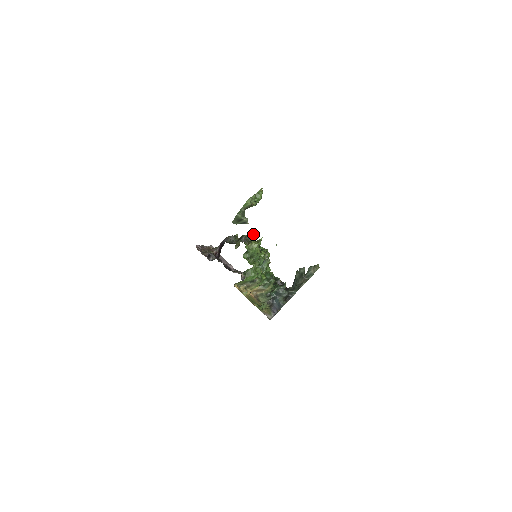
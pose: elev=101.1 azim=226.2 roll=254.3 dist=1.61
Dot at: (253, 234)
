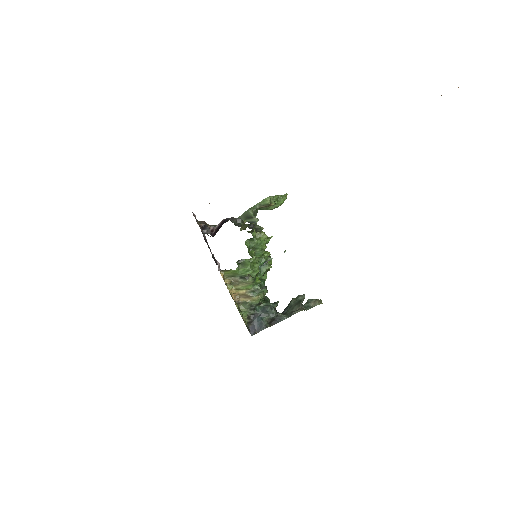
Dot at: occluded
